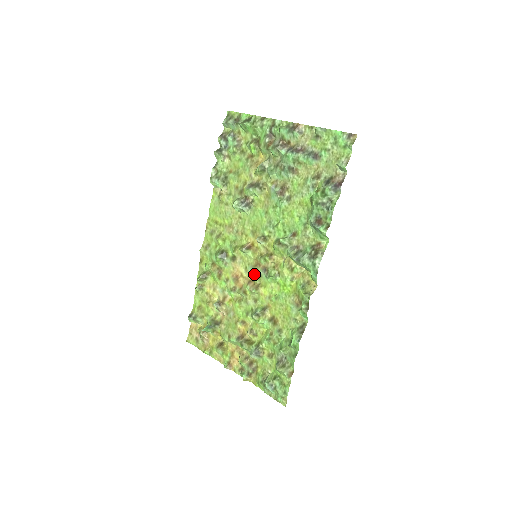
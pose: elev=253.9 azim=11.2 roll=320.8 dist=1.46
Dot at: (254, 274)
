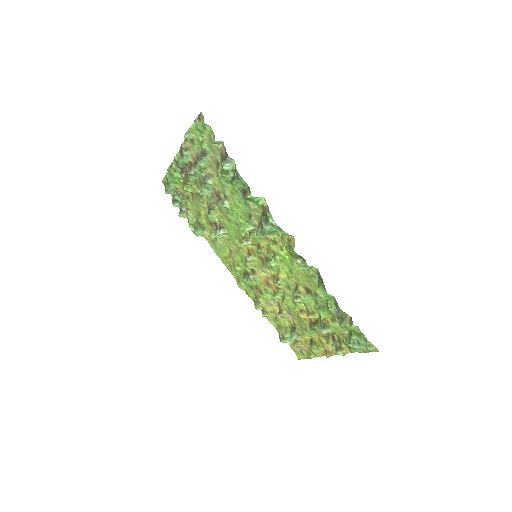
Dot at: (268, 270)
